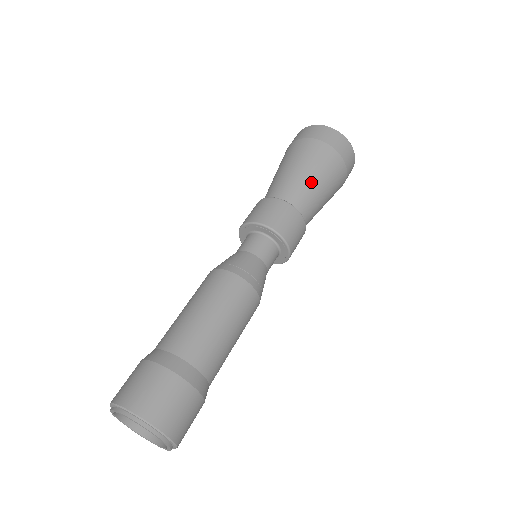
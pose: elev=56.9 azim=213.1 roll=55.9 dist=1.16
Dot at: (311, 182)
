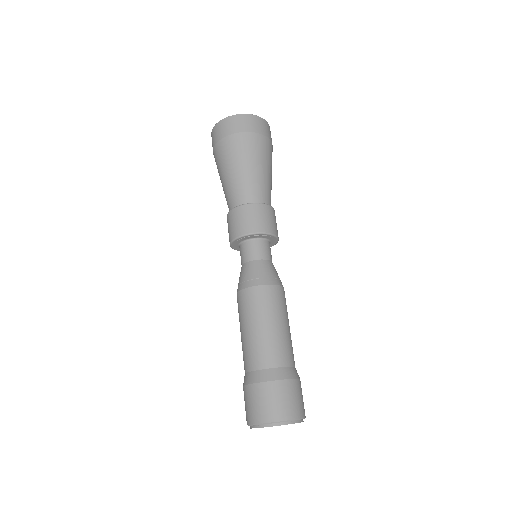
Dot at: (266, 176)
